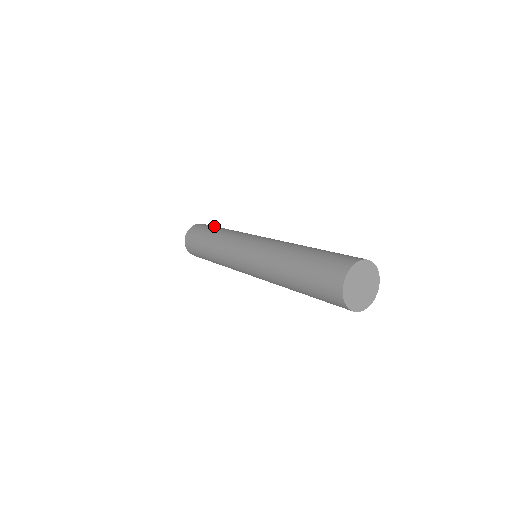
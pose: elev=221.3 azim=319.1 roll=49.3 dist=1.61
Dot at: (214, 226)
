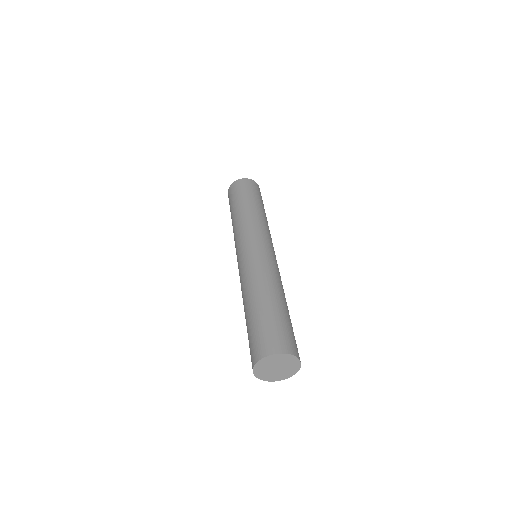
Dot at: (244, 193)
